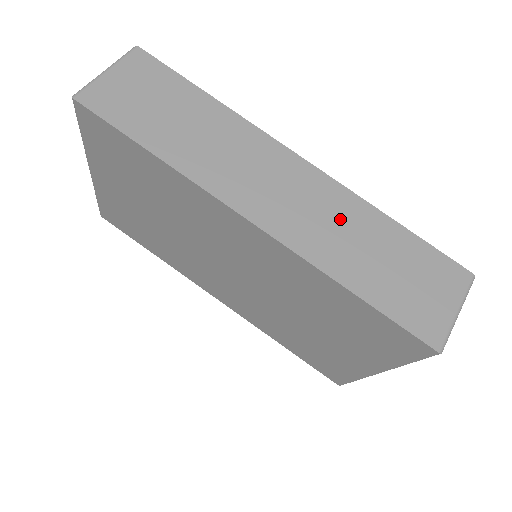
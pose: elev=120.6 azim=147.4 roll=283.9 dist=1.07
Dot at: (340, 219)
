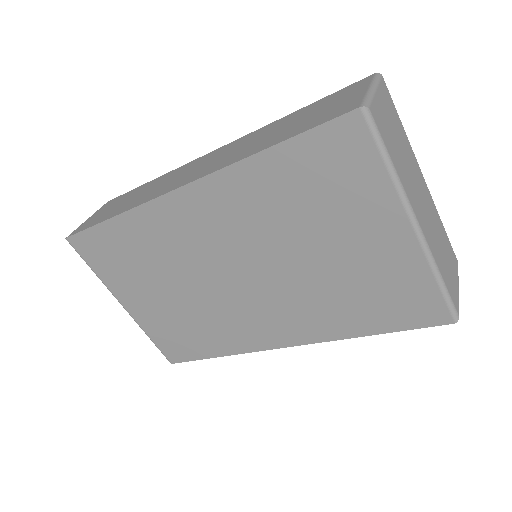
Dot at: (247, 142)
